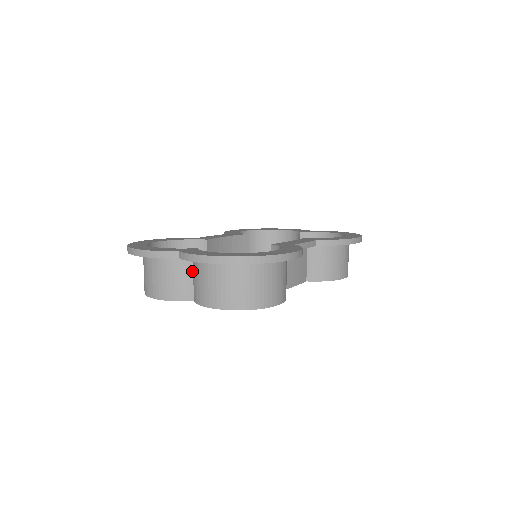
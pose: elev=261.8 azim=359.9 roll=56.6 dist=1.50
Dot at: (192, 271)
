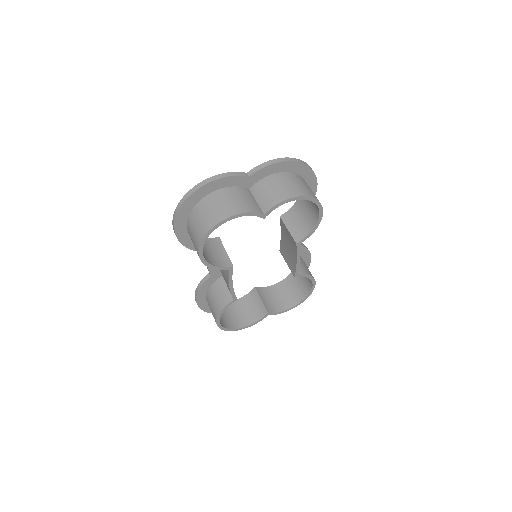
Dot at: (253, 197)
